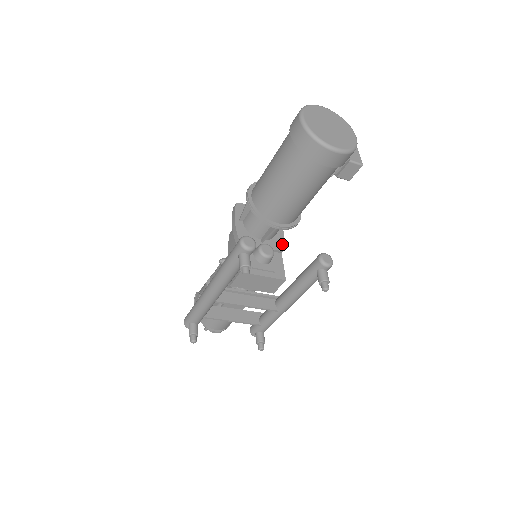
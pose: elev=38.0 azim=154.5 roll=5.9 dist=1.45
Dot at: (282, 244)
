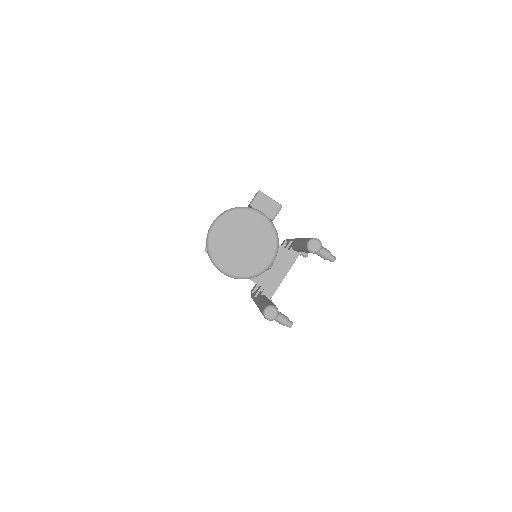
Dot at: occluded
